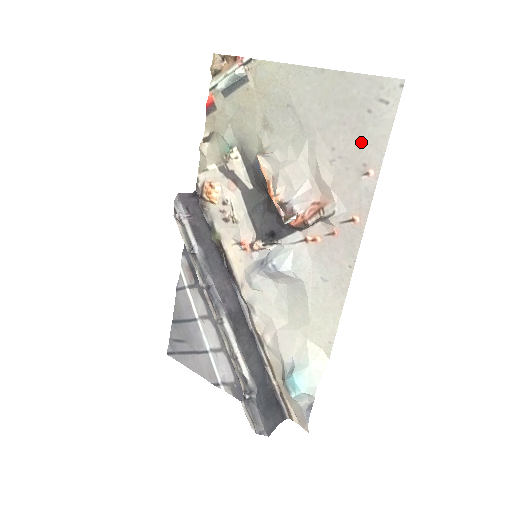
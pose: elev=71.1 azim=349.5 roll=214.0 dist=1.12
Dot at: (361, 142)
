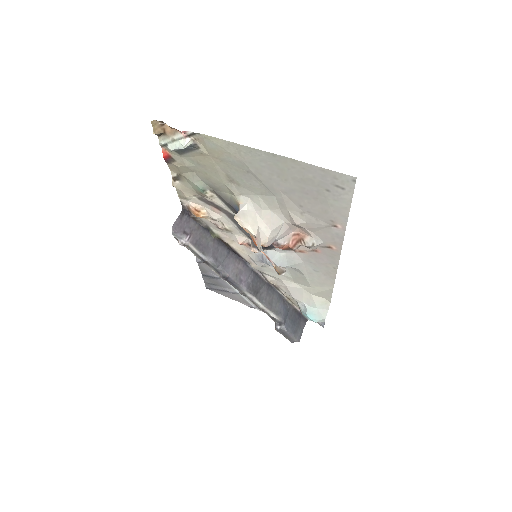
Dot at: (325, 208)
